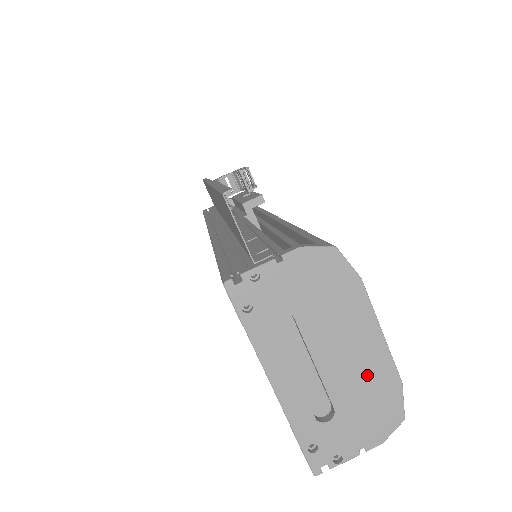
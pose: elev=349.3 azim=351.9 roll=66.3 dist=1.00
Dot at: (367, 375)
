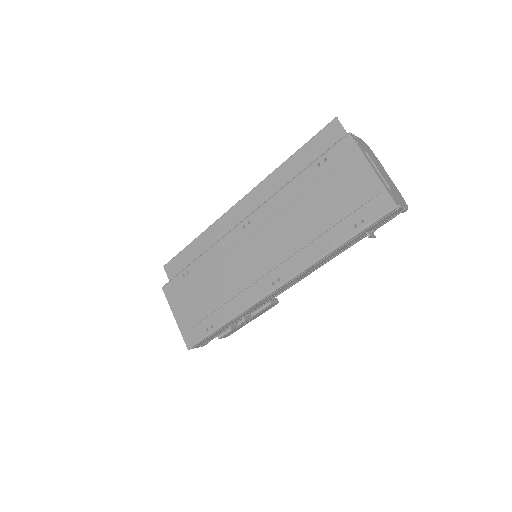
Dot at: (392, 185)
